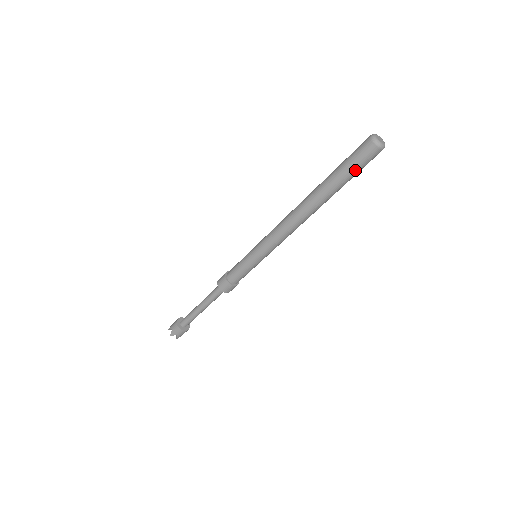
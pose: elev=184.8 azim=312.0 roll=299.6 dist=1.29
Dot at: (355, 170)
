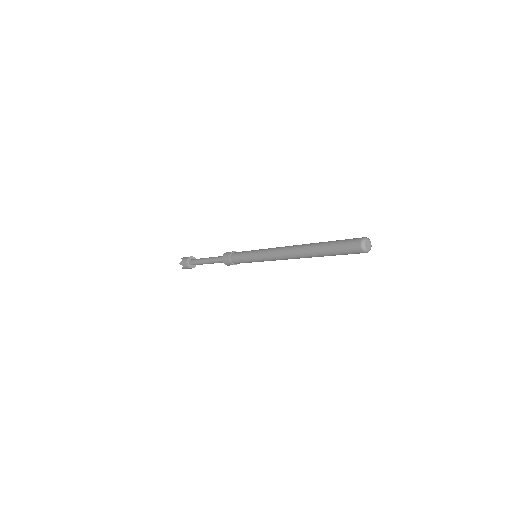
Dot at: (345, 254)
